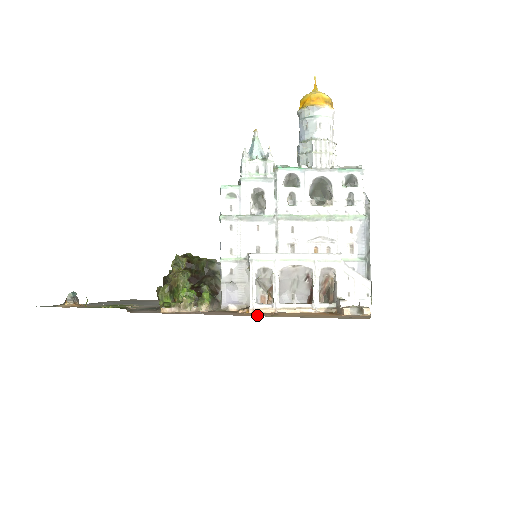
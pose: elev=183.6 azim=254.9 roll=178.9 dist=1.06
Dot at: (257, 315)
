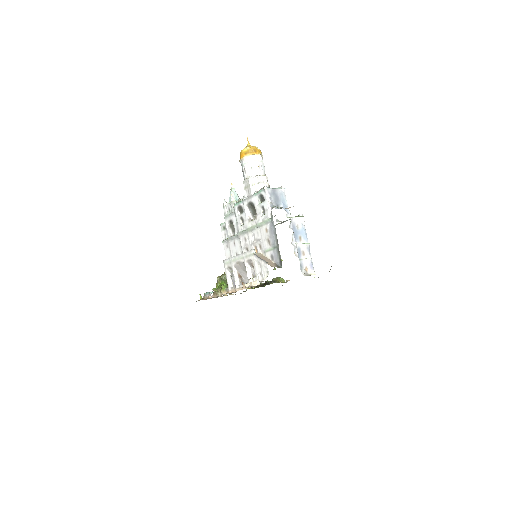
Dot at: occluded
